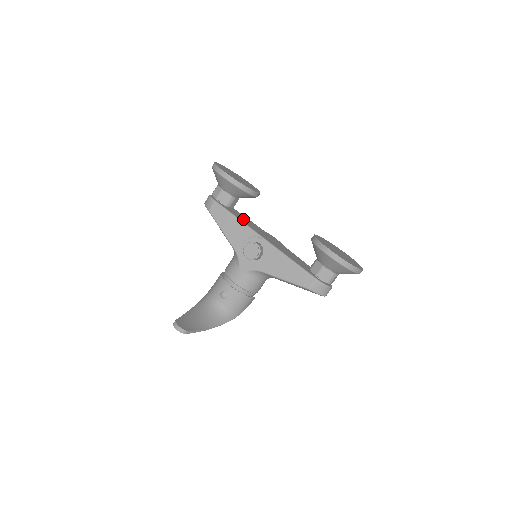
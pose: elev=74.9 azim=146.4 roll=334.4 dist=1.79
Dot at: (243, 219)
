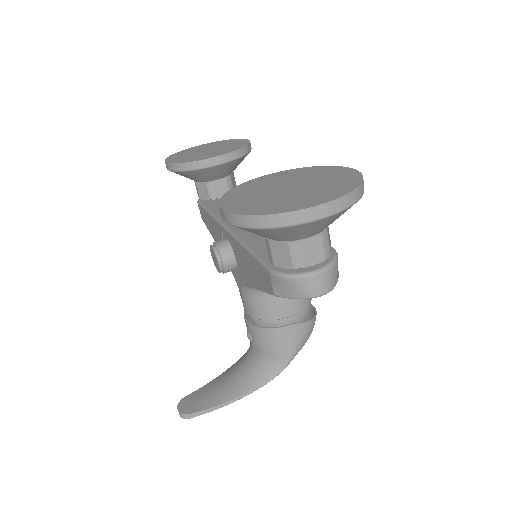
Dot at: occluded
